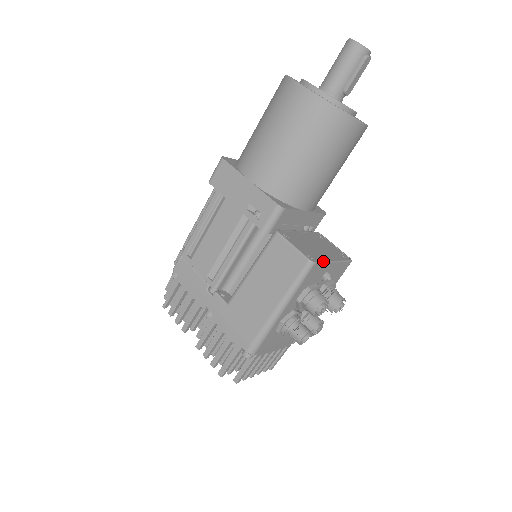
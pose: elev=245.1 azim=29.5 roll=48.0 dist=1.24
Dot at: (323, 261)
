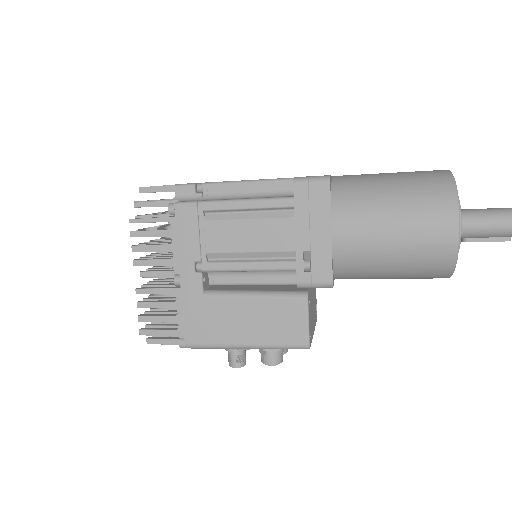
Dot at: occluded
